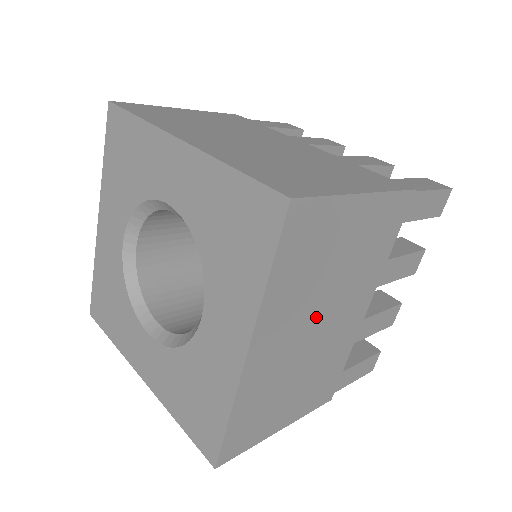
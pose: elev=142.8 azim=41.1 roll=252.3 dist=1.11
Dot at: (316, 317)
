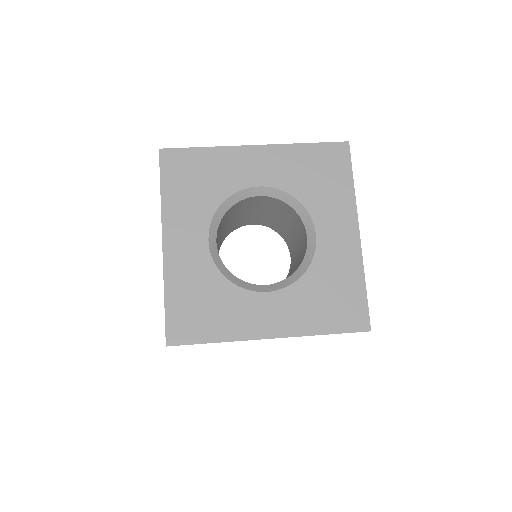
Dot at: occluded
